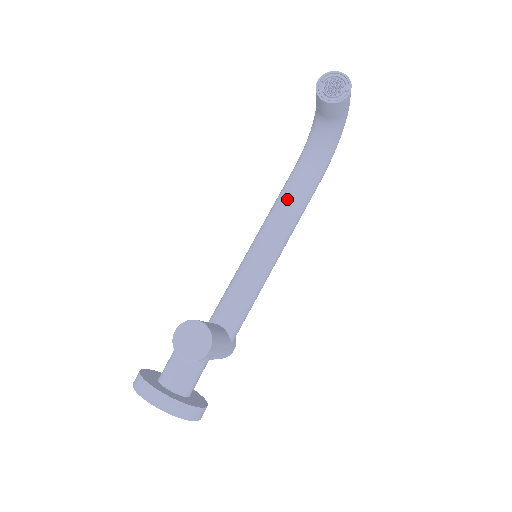
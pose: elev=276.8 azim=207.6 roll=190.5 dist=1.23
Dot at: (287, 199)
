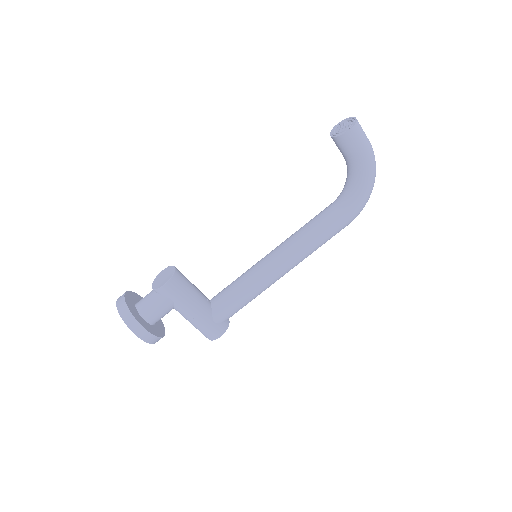
Dot at: (306, 225)
